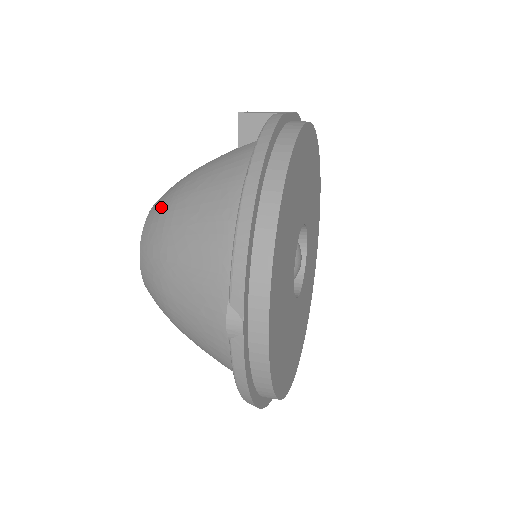
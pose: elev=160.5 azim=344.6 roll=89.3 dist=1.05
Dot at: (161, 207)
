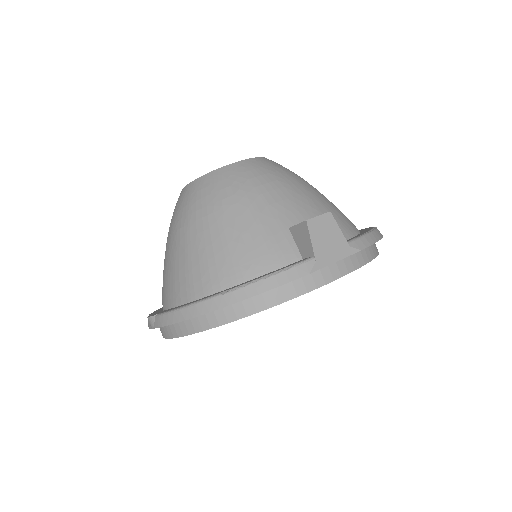
Dot at: (214, 191)
